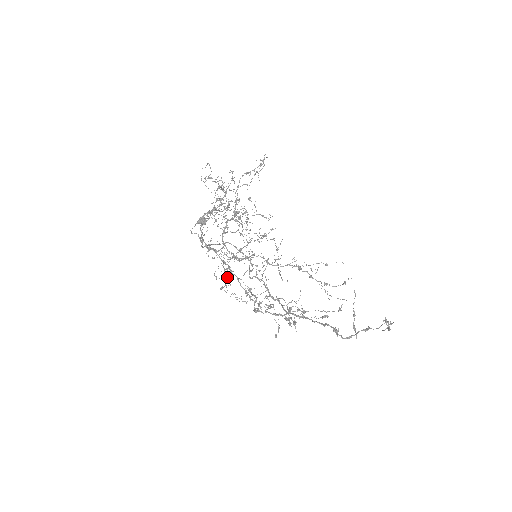
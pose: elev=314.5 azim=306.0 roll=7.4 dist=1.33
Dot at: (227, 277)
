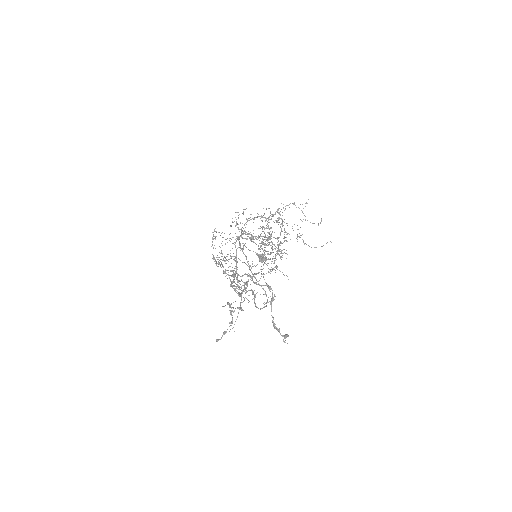
Dot at: occluded
